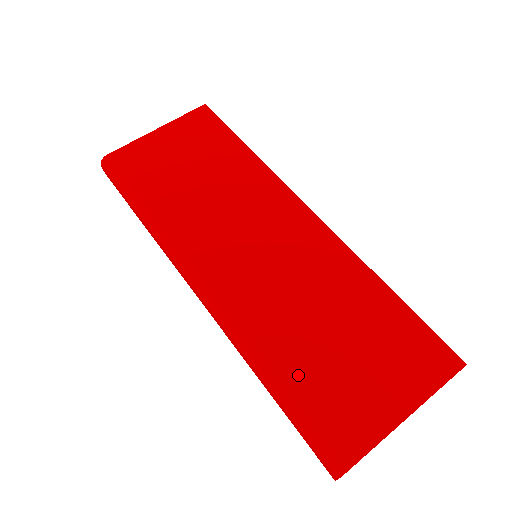
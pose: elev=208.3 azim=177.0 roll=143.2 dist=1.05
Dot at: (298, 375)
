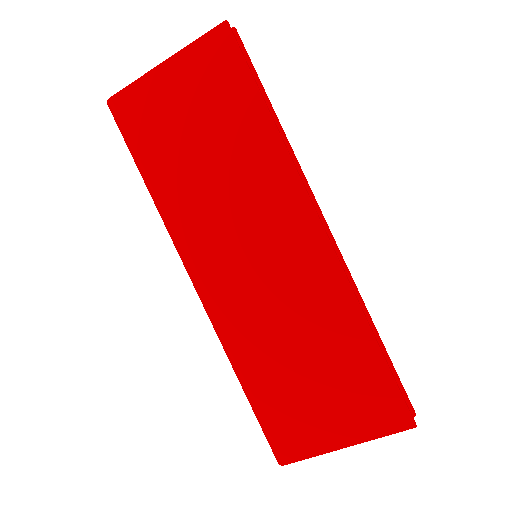
Dot at: (264, 389)
